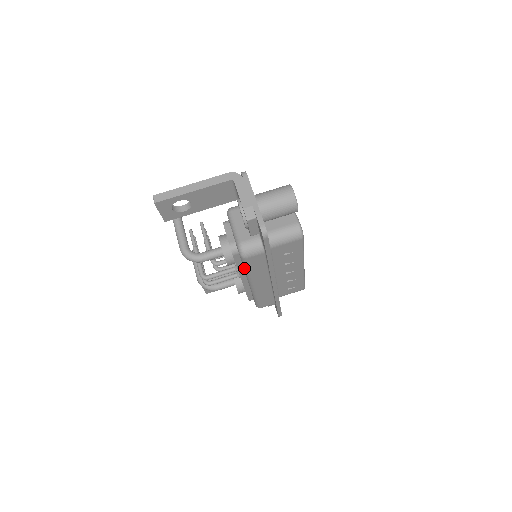
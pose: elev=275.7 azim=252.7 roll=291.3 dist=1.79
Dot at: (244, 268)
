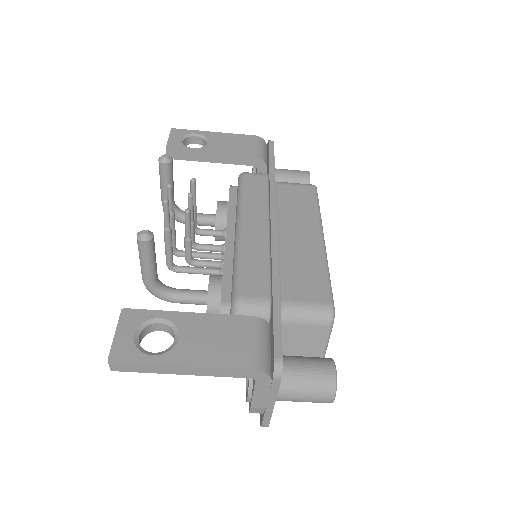
Dot at: occluded
